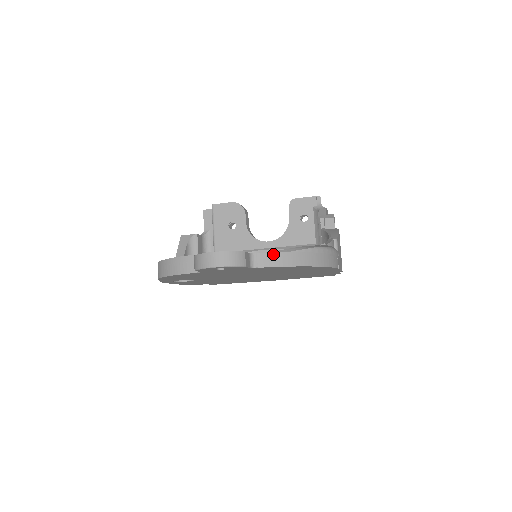
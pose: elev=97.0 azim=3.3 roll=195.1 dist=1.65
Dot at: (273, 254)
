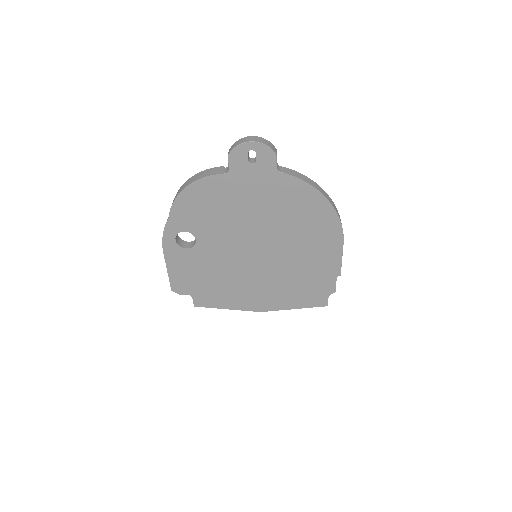
Dot at: (296, 172)
